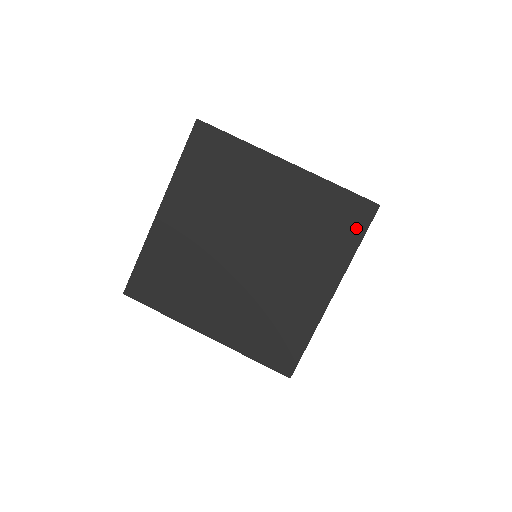
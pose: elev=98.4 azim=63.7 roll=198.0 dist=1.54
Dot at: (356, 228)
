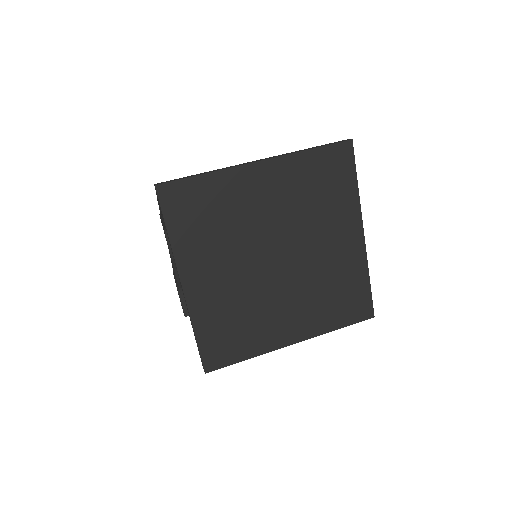
Dot at: (350, 316)
